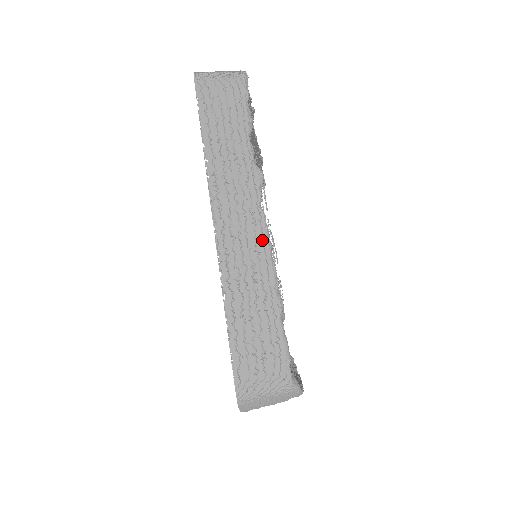
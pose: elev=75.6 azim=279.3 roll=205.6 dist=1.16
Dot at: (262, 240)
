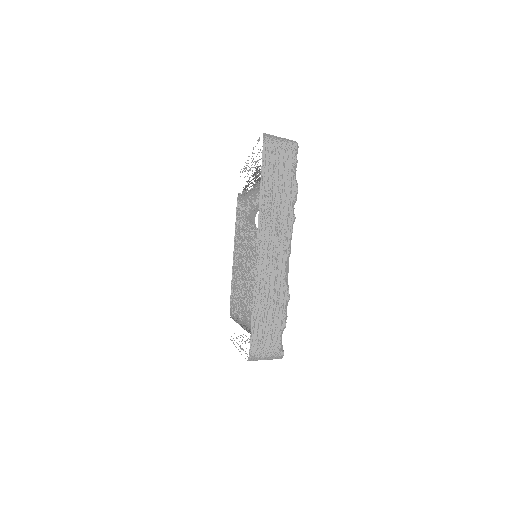
Dot at: occluded
